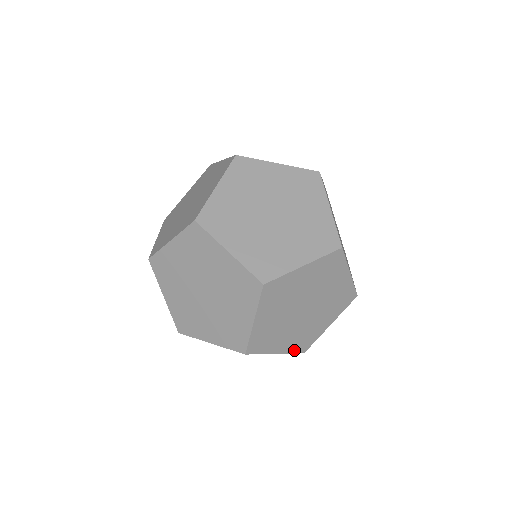
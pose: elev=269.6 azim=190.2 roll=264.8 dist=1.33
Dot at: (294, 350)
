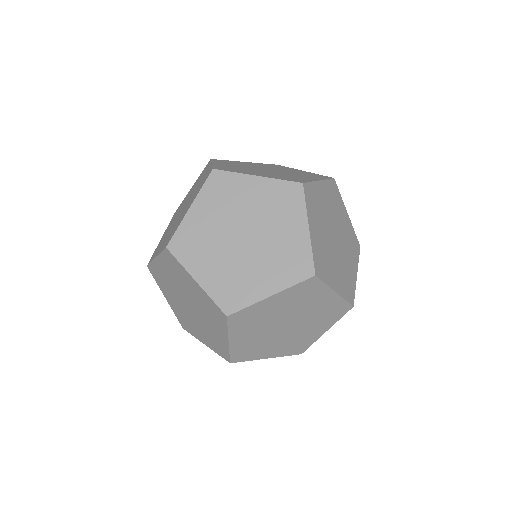
Dot at: (288, 353)
